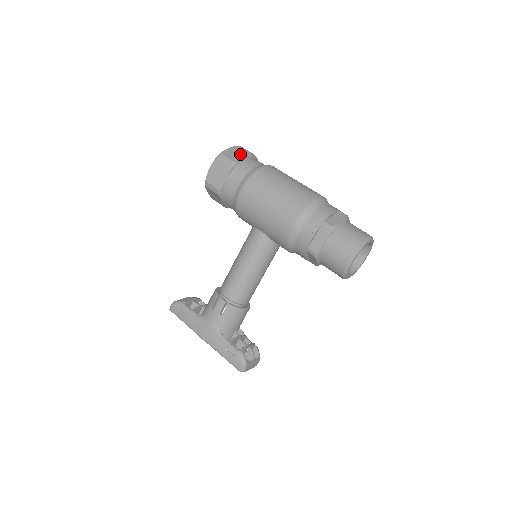
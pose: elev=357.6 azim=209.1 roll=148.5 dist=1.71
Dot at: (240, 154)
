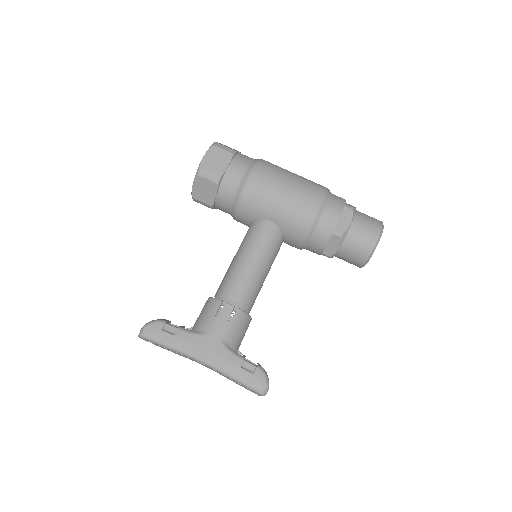
Dot at: occluded
